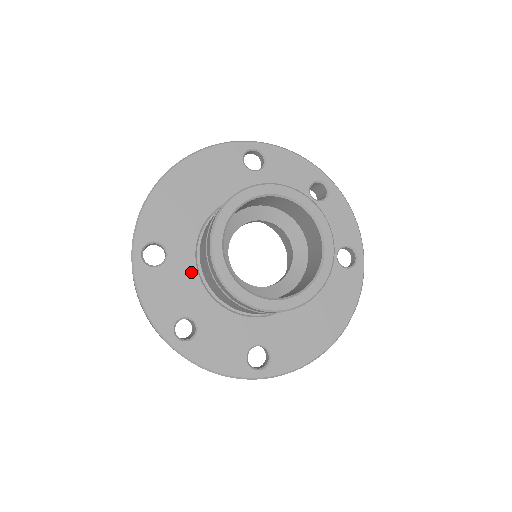
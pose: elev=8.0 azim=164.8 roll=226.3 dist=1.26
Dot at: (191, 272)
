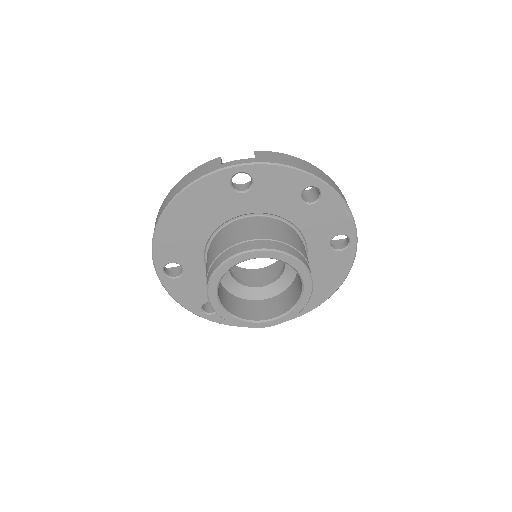
Dot at: (205, 277)
